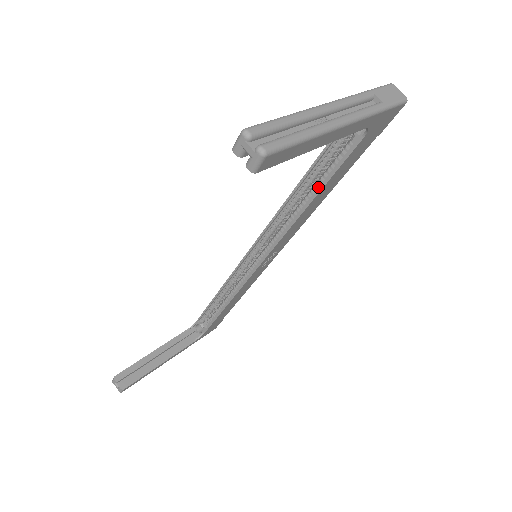
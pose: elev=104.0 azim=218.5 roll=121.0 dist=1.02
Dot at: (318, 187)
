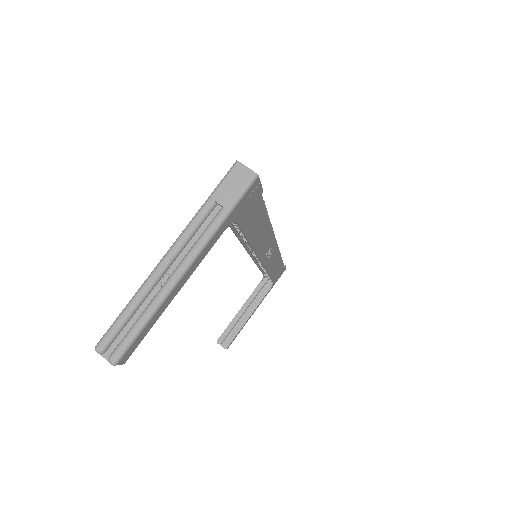
Dot at: occluded
